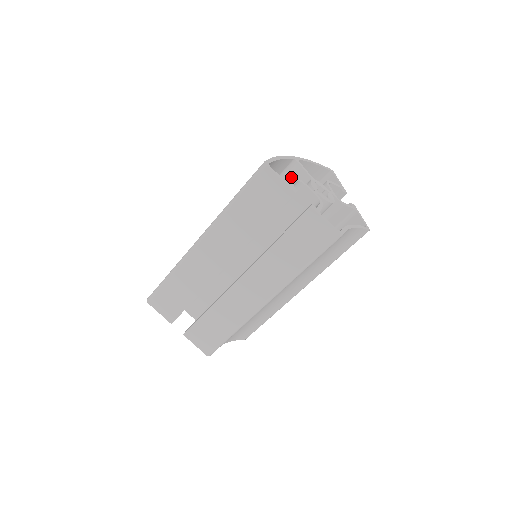
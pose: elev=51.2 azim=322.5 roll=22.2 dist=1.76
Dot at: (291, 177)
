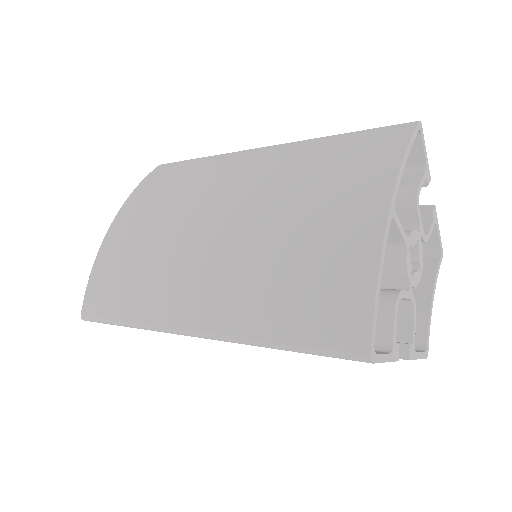
Dot at: occluded
